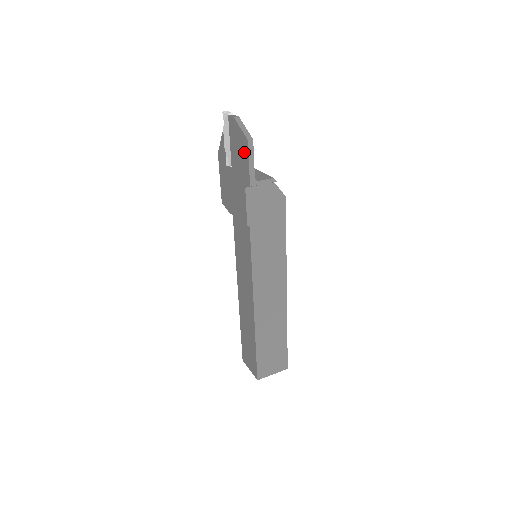
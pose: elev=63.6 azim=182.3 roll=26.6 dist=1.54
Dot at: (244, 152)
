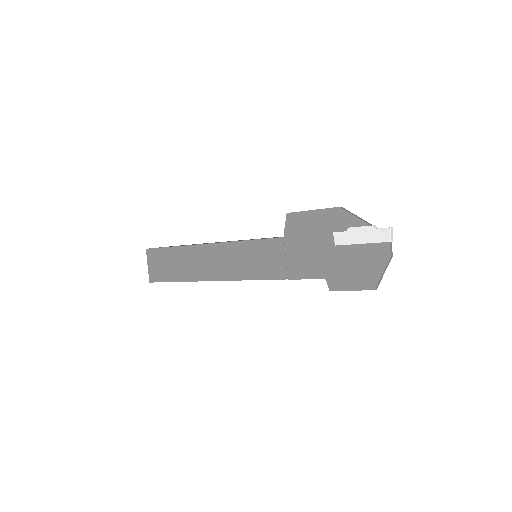
Dot at: (360, 281)
